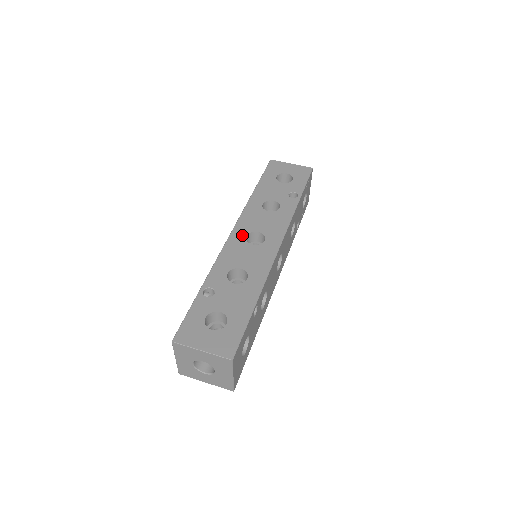
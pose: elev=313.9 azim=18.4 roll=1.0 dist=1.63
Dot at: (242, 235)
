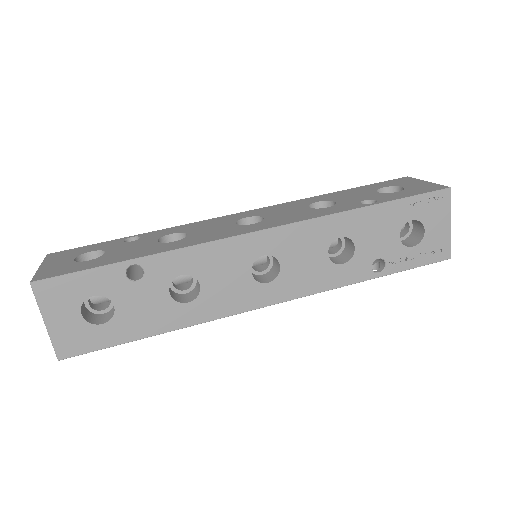
Dot at: (244, 216)
